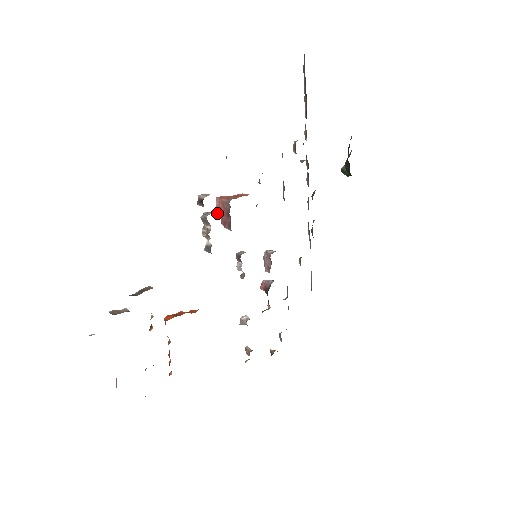
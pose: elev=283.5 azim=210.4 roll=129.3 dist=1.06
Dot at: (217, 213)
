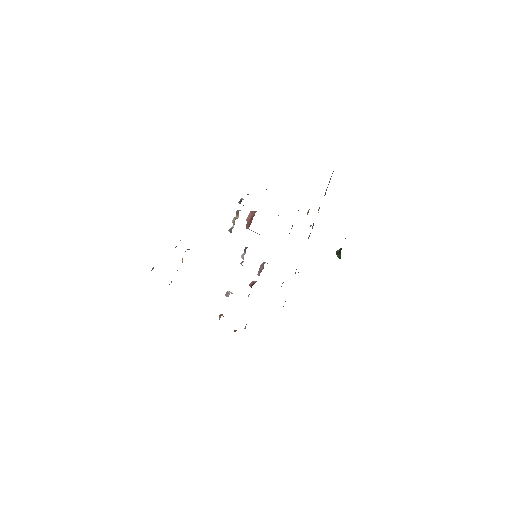
Dot at: (247, 219)
